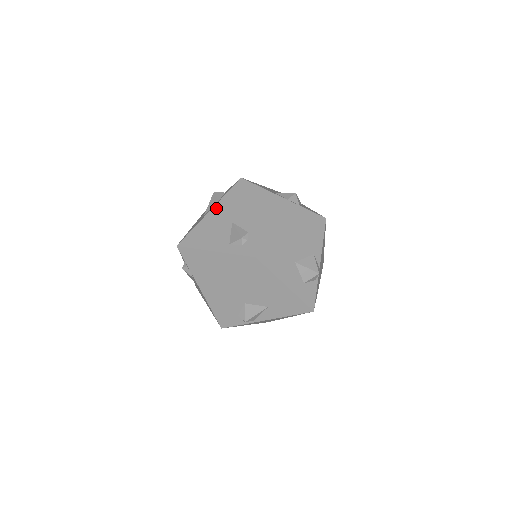
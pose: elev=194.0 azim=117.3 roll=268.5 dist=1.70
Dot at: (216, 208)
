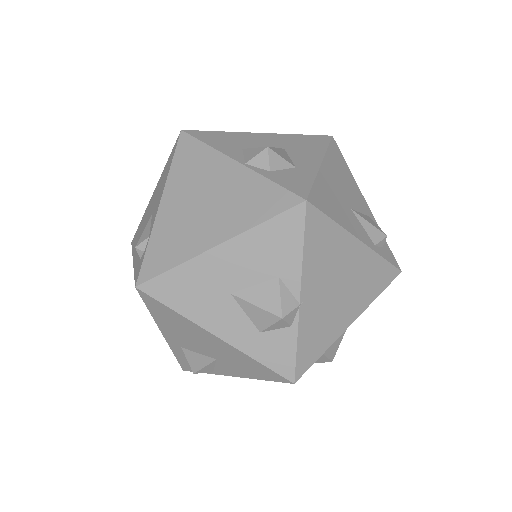
Dot at: (157, 186)
